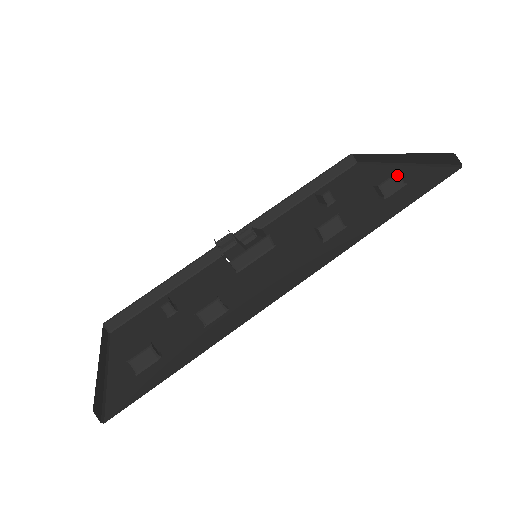
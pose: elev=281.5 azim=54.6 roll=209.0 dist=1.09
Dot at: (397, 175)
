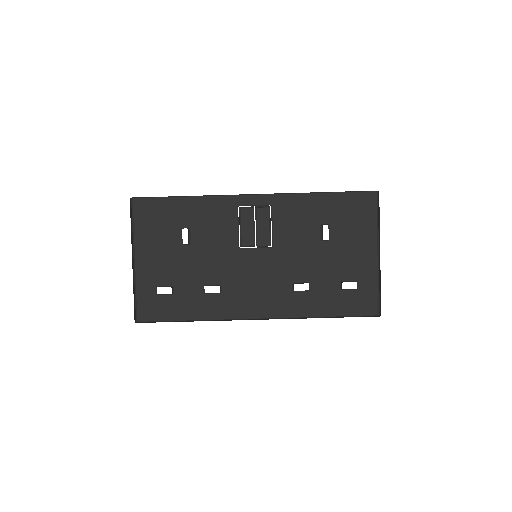
Dot at: occluded
